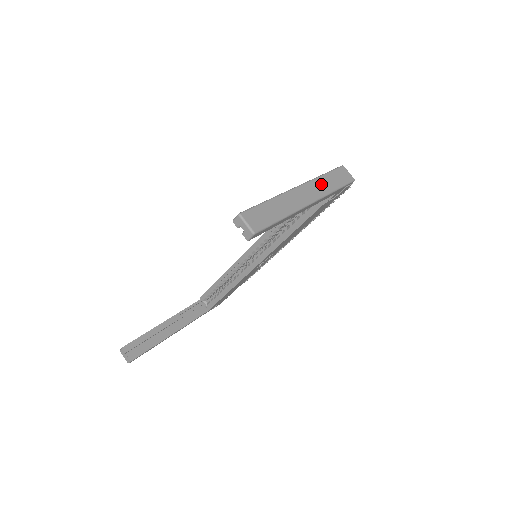
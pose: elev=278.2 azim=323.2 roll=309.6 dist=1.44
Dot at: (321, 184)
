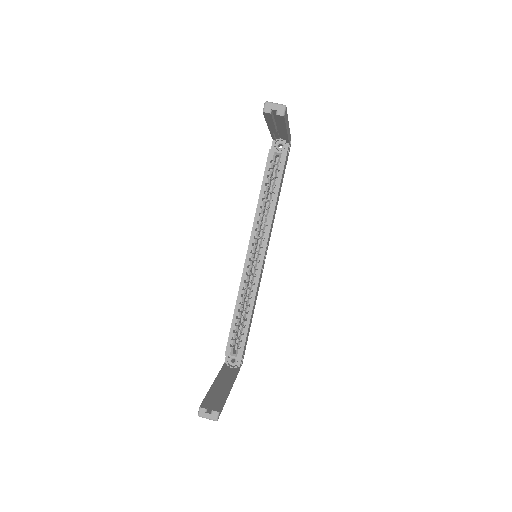
Dot at: occluded
